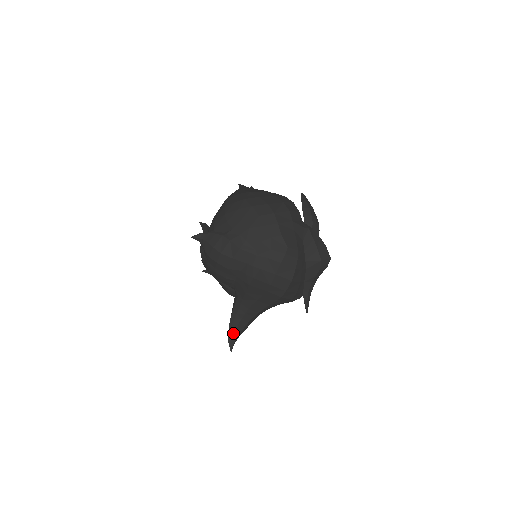
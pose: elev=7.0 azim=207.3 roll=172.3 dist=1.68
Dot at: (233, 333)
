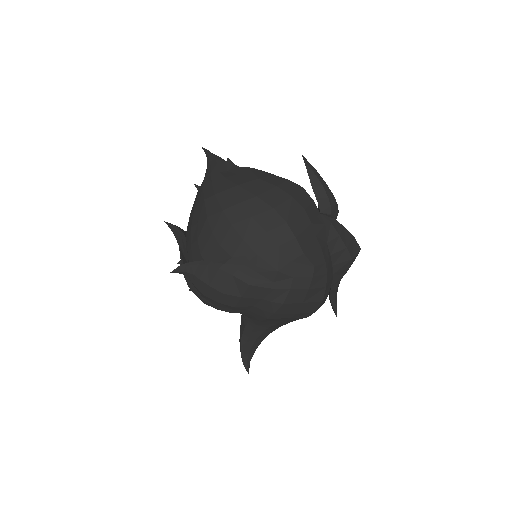
Dot at: (247, 354)
